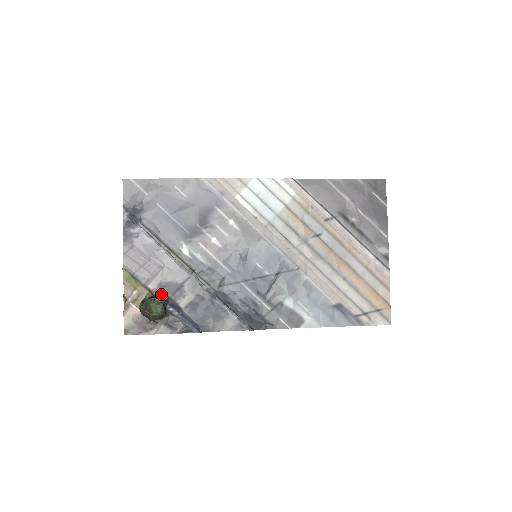
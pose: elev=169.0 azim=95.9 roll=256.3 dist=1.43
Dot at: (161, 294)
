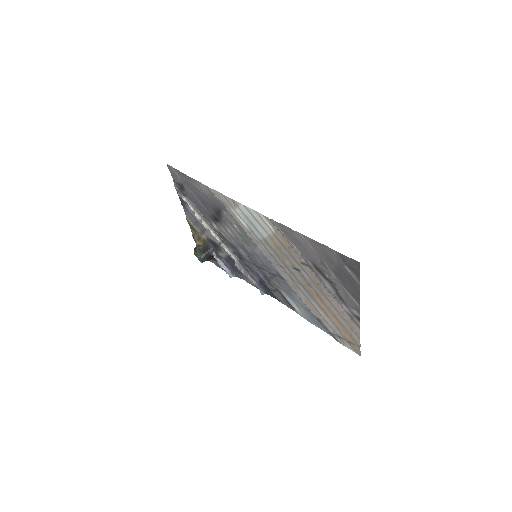
Dot at: (209, 244)
